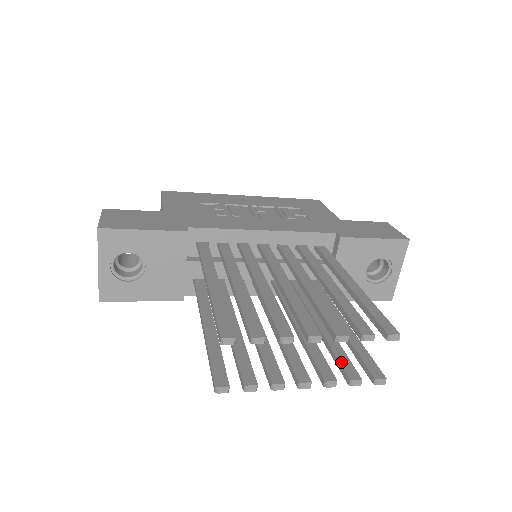
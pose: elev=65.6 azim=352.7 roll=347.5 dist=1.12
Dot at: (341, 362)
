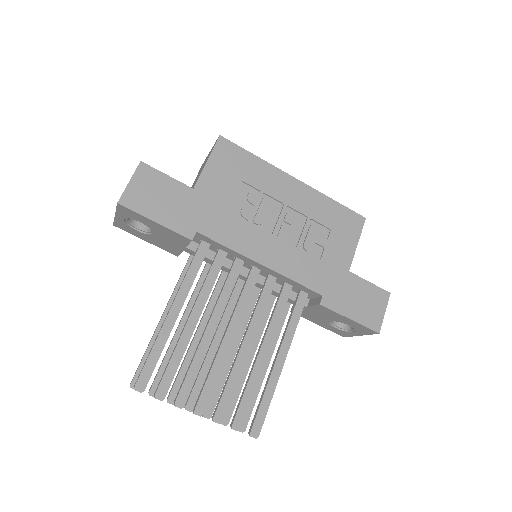
Dot at: occluded
